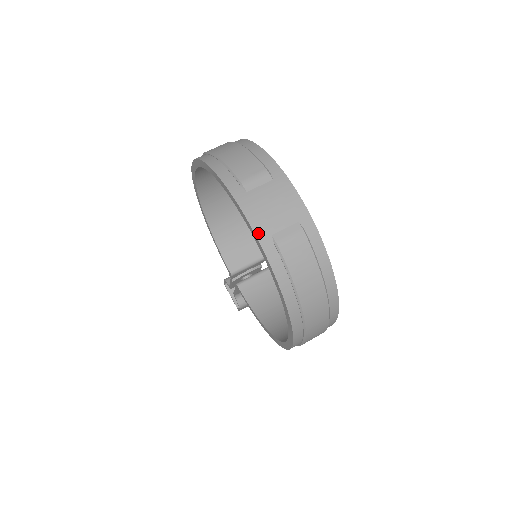
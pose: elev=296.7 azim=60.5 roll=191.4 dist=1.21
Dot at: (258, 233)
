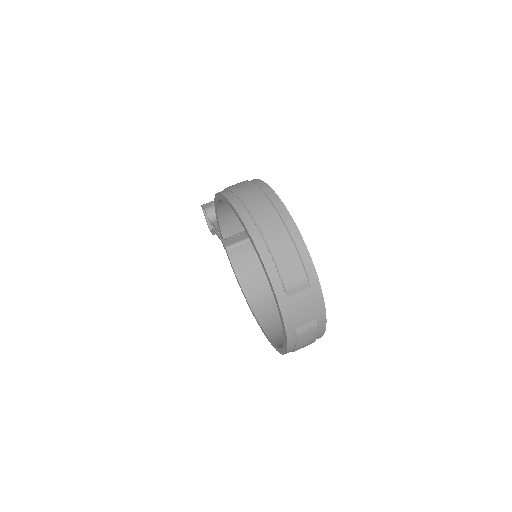
Dot at: (287, 328)
